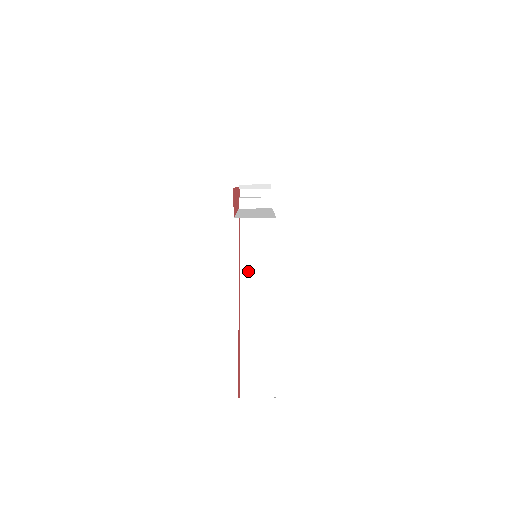
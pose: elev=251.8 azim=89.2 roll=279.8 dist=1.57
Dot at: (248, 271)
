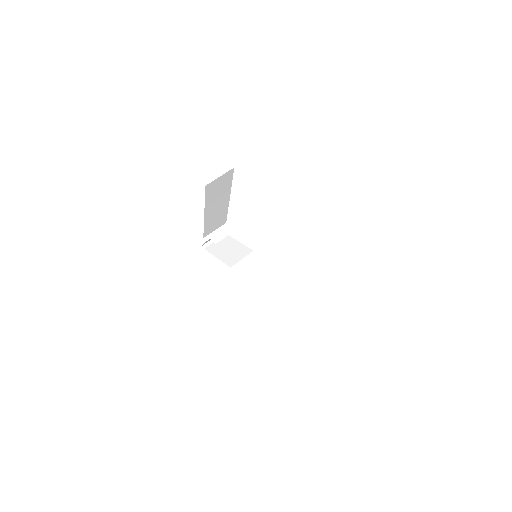
Dot at: (259, 282)
